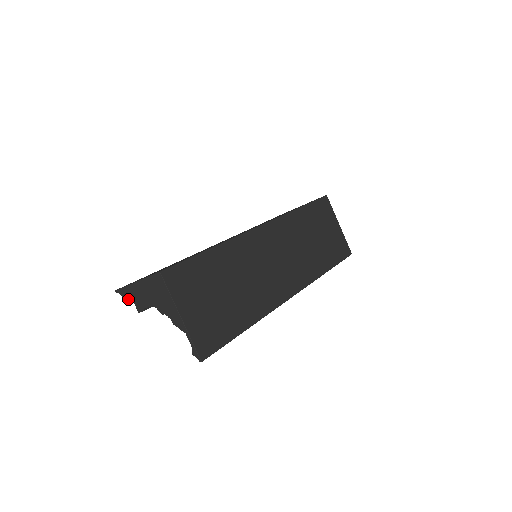
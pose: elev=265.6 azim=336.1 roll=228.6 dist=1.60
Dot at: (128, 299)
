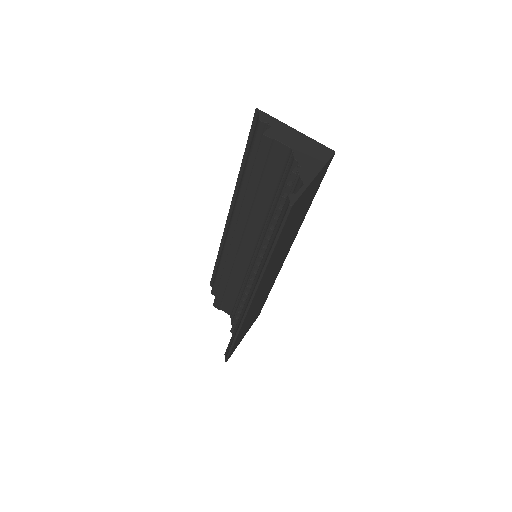
Dot at: (265, 122)
